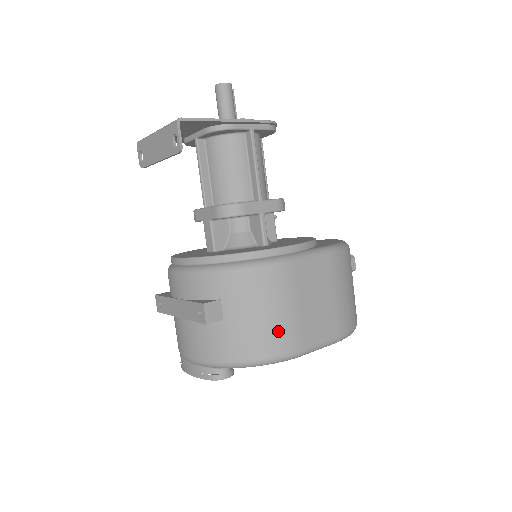
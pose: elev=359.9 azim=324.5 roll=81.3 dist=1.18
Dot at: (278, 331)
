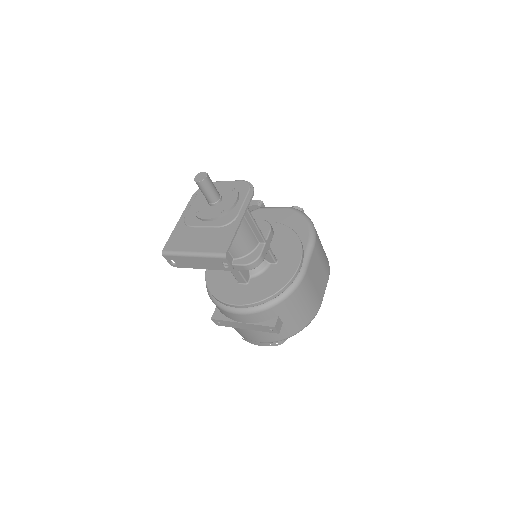
Dot at: (311, 308)
